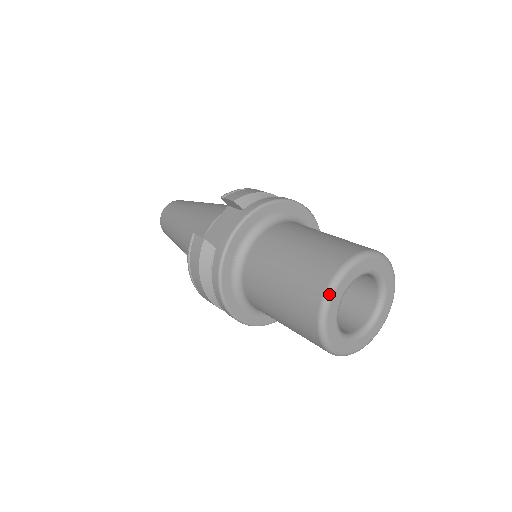
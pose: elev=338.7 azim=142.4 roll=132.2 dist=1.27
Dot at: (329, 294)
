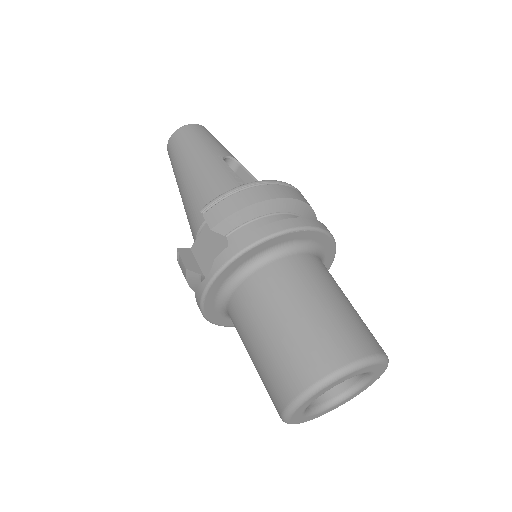
Dot at: (288, 413)
